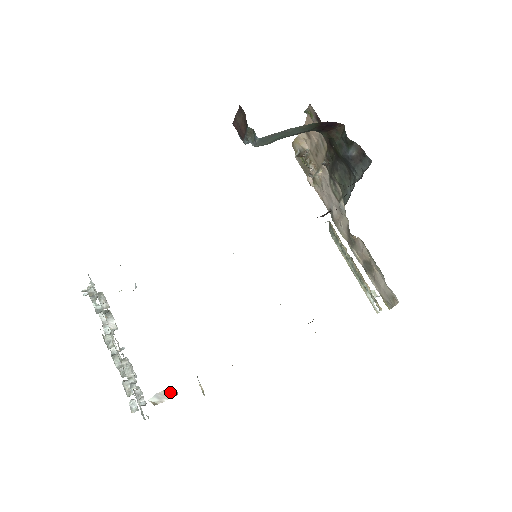
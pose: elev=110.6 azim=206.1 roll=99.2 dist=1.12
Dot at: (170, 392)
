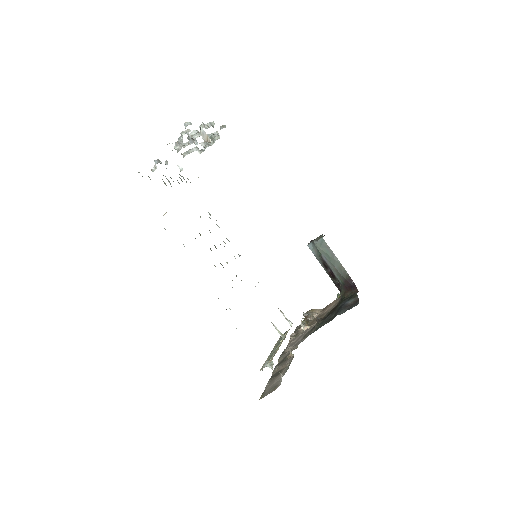
Dot at: (208, 140)
